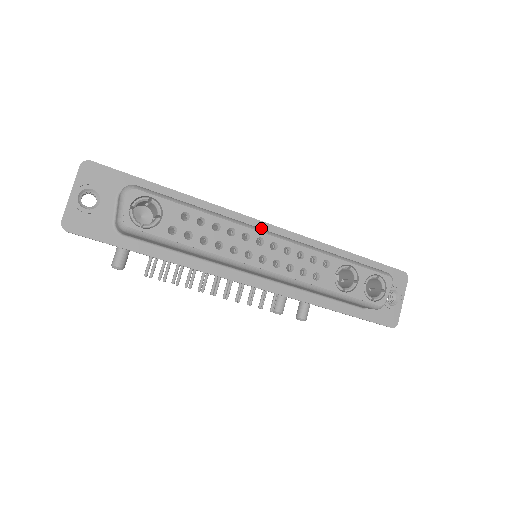
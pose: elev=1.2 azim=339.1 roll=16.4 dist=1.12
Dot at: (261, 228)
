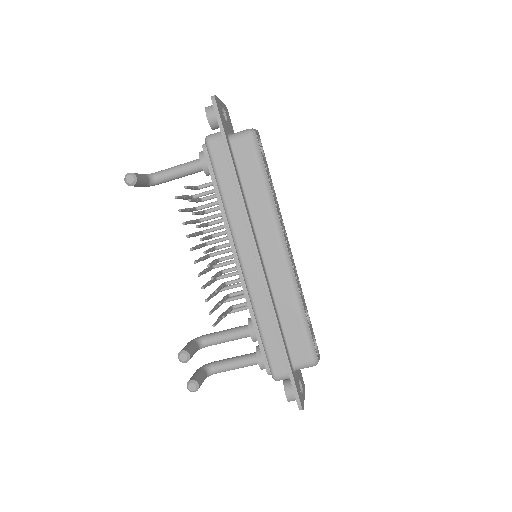
Dot at: occluded
